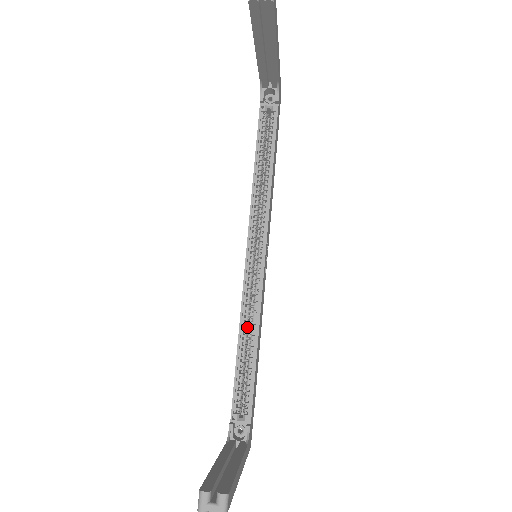
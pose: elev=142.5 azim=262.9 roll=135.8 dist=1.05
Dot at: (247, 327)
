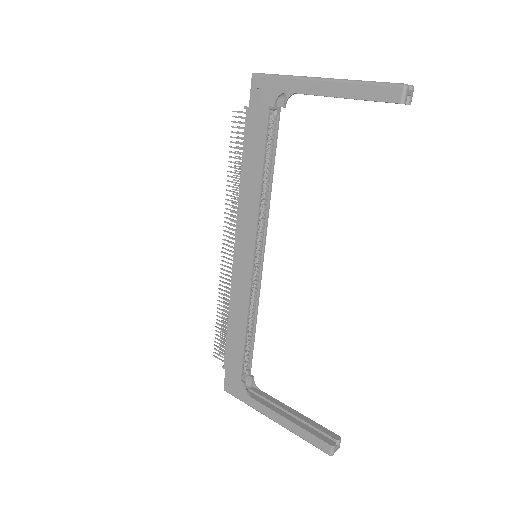
Dot at: occluded
